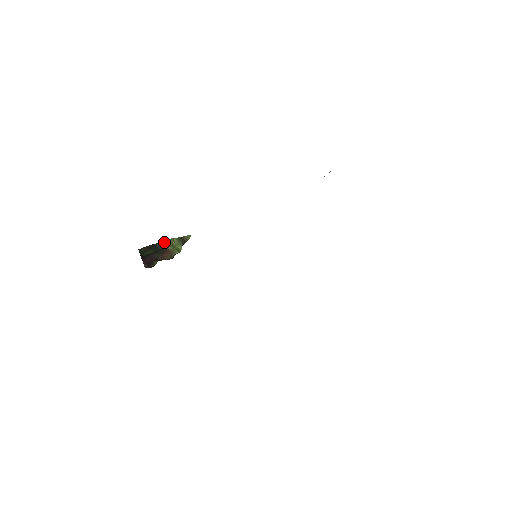
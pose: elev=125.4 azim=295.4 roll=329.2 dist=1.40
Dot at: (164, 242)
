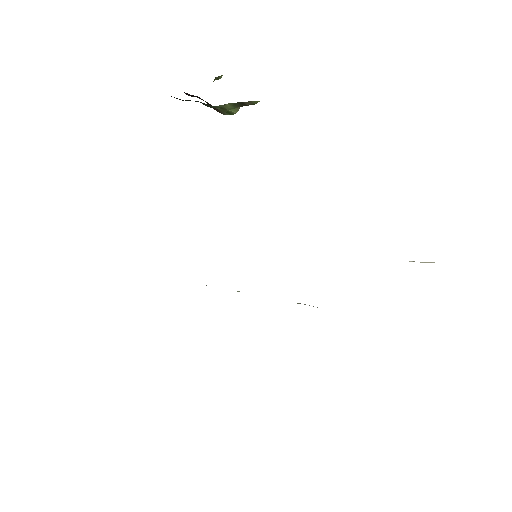
Dot at: occluded
